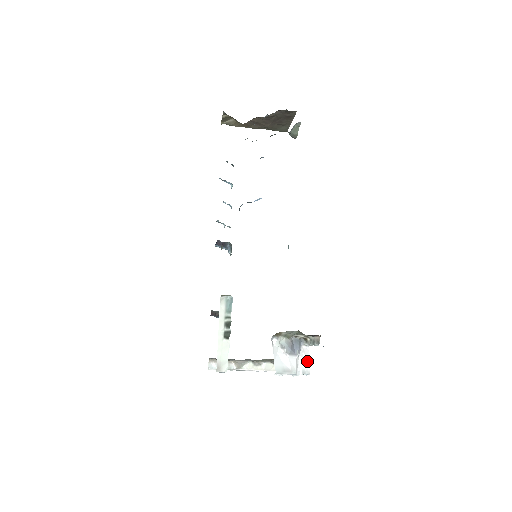
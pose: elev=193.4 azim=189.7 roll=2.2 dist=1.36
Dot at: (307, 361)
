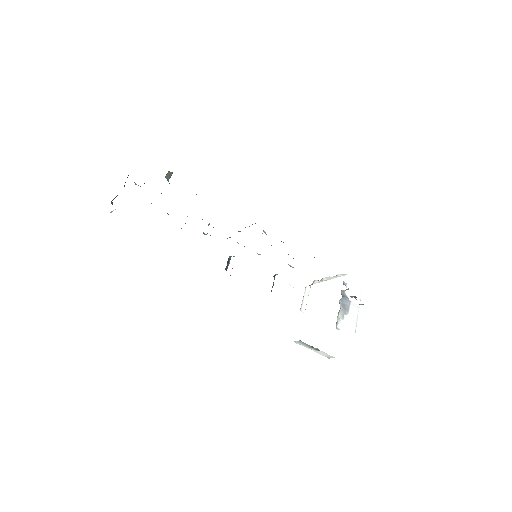
Dot at: (355, 292)
